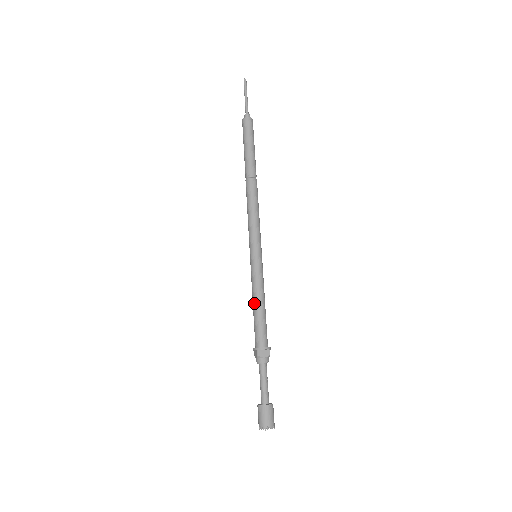
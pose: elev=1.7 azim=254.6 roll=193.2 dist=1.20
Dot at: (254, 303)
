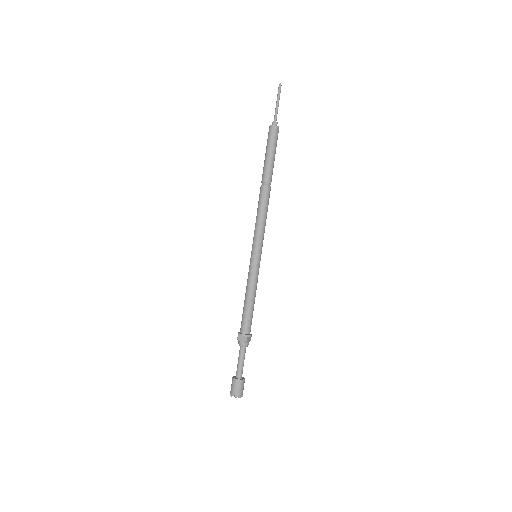
Dot at: (245, 296)
